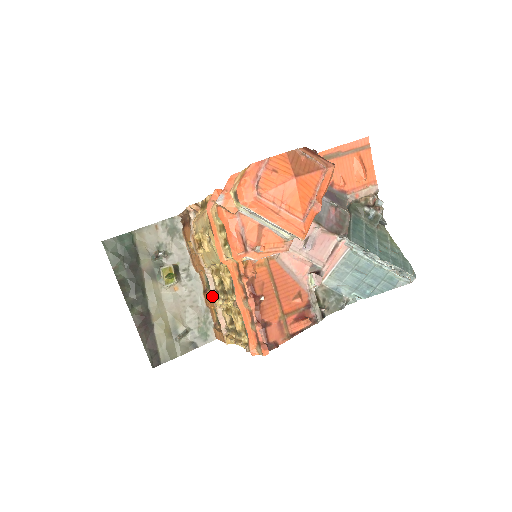
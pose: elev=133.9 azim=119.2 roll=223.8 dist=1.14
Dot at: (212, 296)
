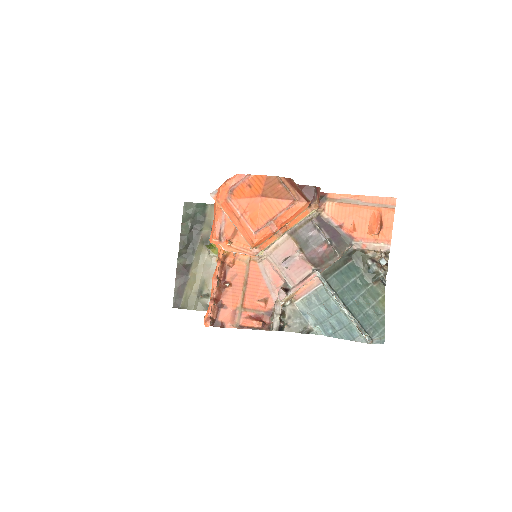
Dot at: occluded
